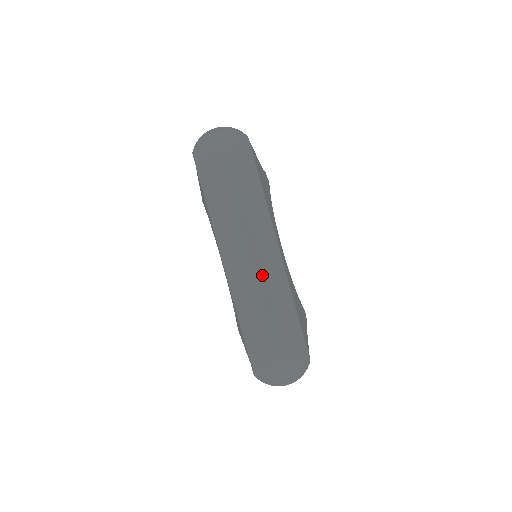
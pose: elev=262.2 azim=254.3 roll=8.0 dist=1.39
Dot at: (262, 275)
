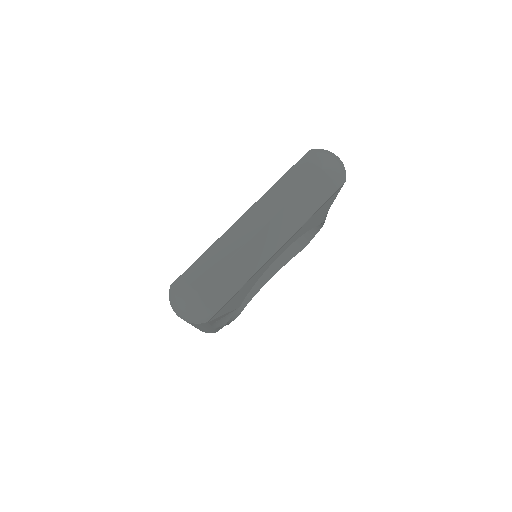
Dot at: (253, 245)
